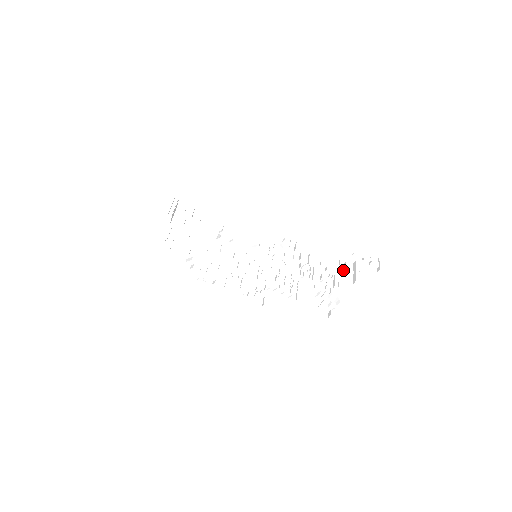
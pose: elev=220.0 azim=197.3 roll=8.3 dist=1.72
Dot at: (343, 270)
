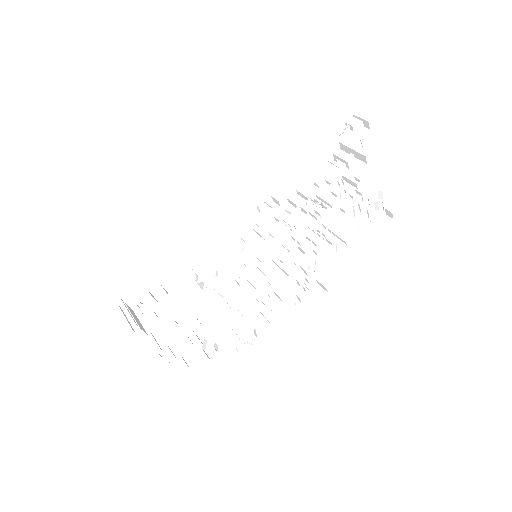
Dot at: (341, 165)
